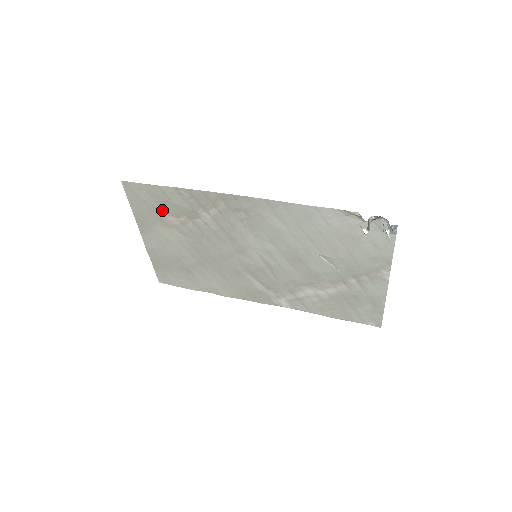
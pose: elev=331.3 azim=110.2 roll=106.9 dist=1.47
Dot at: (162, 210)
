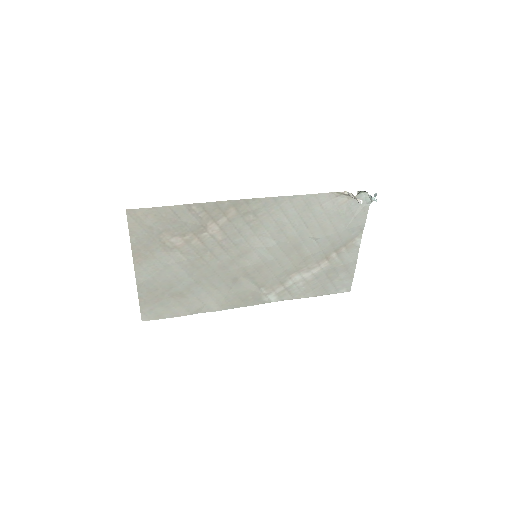
Dot at: (167, 233)
